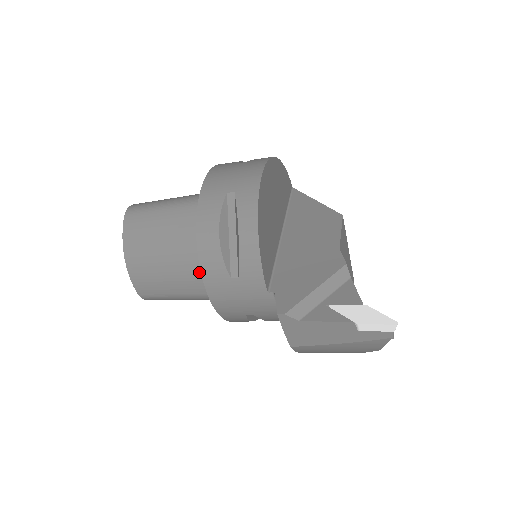
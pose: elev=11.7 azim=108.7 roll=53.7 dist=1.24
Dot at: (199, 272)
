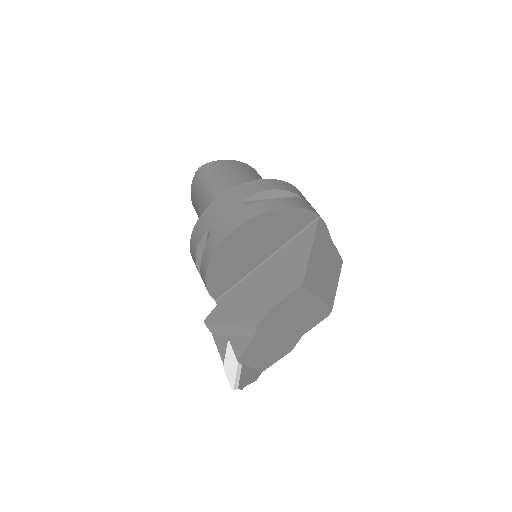
Dot at: occluded
